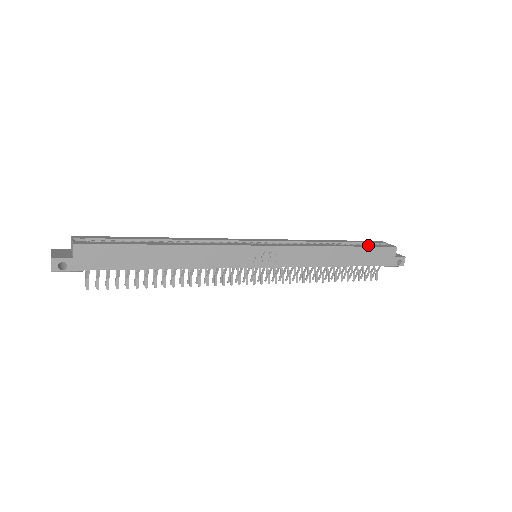
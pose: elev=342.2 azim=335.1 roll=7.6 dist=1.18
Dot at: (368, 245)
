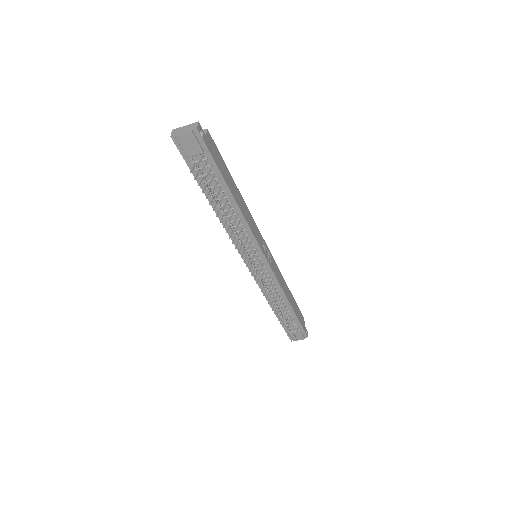
Dot at: occluded
